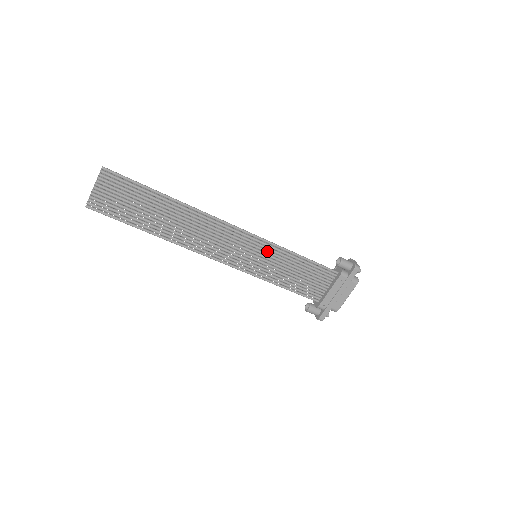
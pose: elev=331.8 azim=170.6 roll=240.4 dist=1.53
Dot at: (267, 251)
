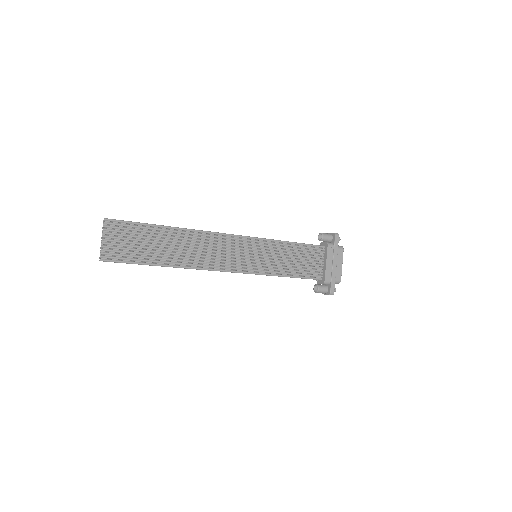
Dot at: (263, 247)
